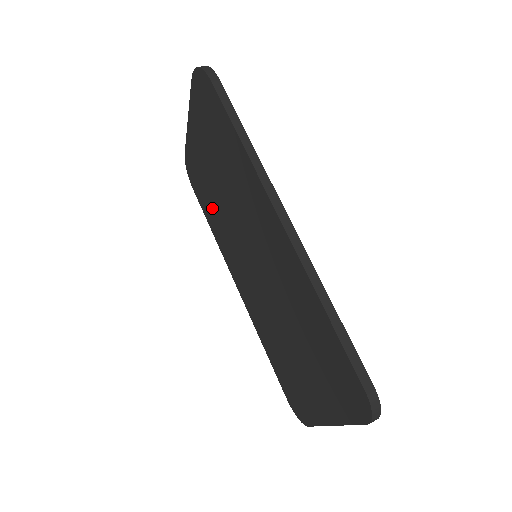
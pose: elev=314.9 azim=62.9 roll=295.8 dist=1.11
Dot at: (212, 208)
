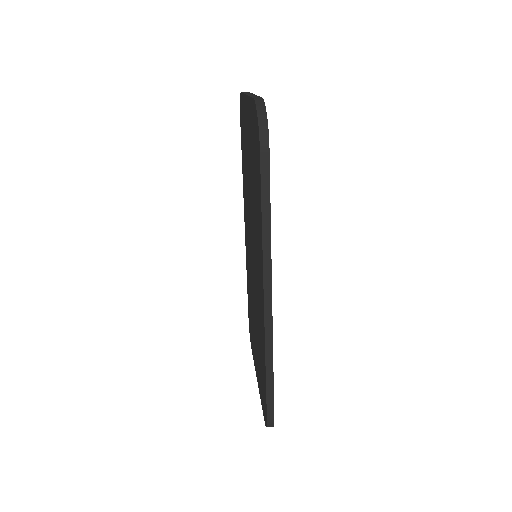
Dot at: (245, 169)
